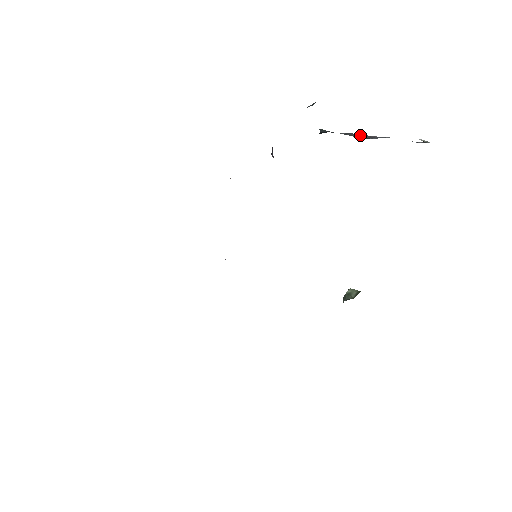
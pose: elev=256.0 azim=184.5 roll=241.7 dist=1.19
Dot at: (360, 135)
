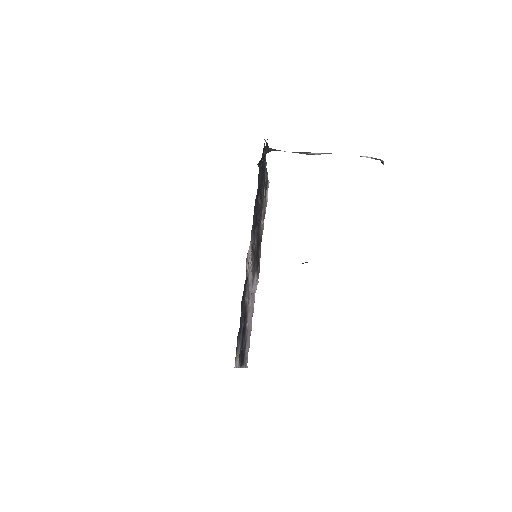
Dot at: (306, 152)
